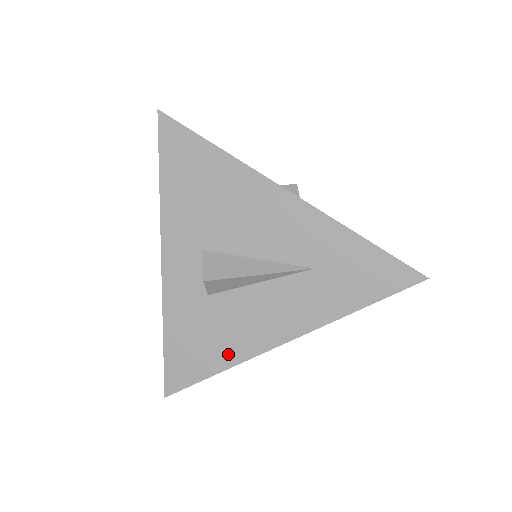
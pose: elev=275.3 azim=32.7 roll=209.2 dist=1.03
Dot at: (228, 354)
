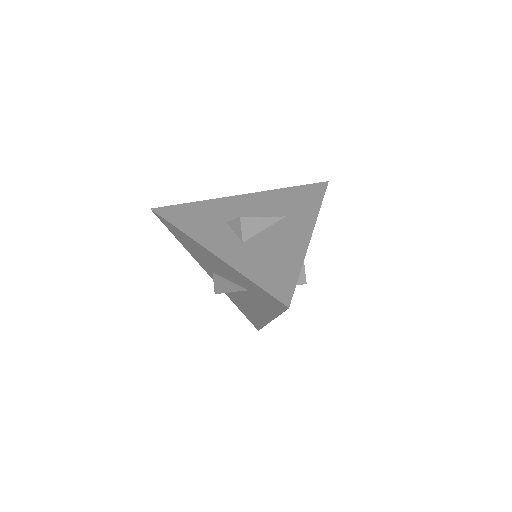
Dot at: (259, 320)
